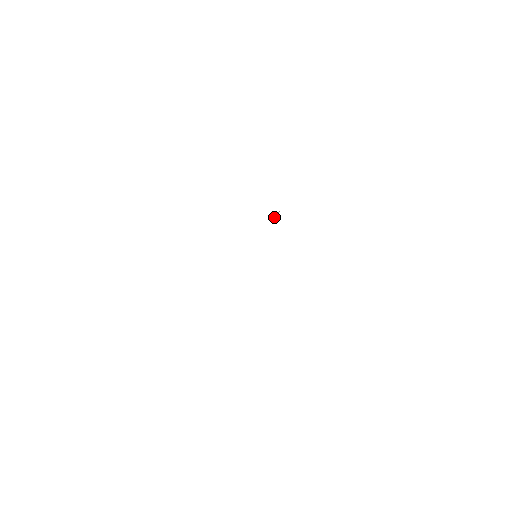
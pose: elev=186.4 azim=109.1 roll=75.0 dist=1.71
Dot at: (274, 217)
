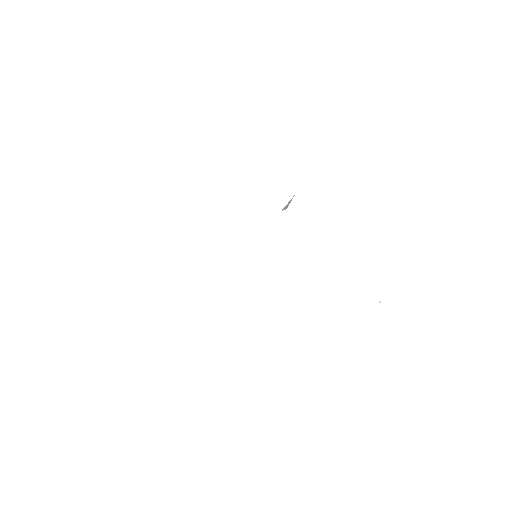
Dot at: (285, 206)
